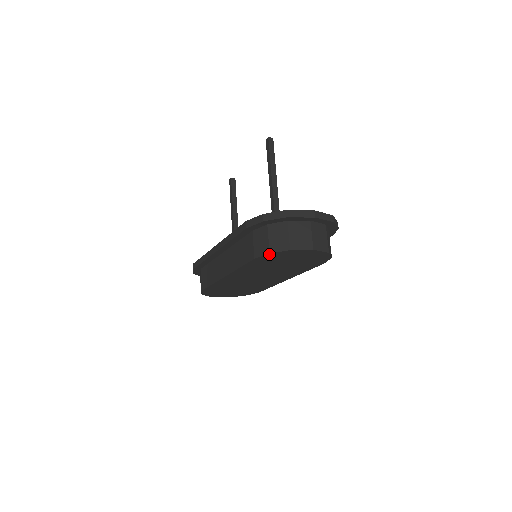
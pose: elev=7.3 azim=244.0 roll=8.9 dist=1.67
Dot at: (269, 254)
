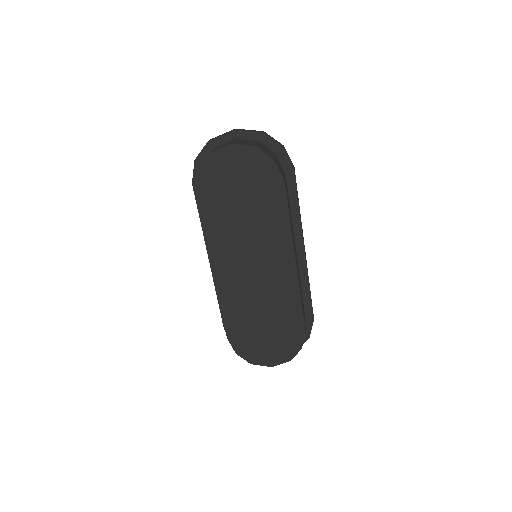
Dot at: (199, 175)
